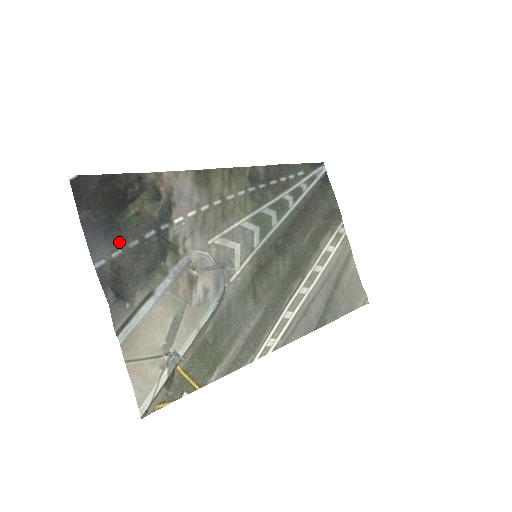
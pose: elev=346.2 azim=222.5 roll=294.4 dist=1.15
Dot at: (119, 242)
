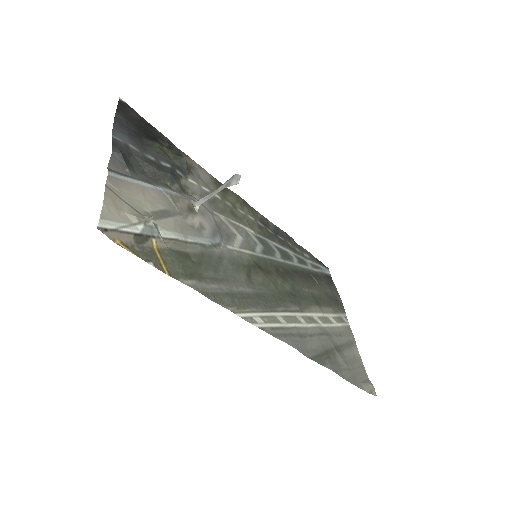
Dot at: (139, 147)
